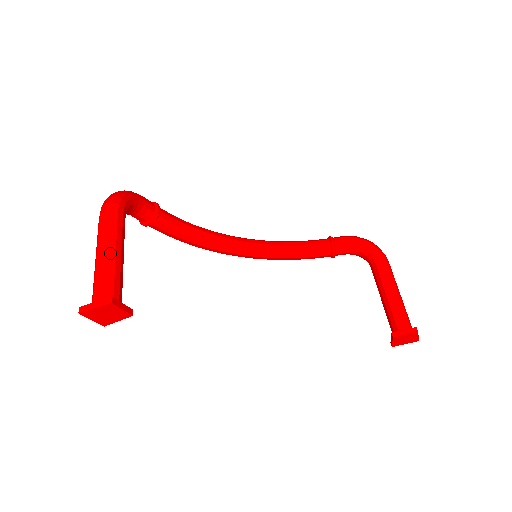
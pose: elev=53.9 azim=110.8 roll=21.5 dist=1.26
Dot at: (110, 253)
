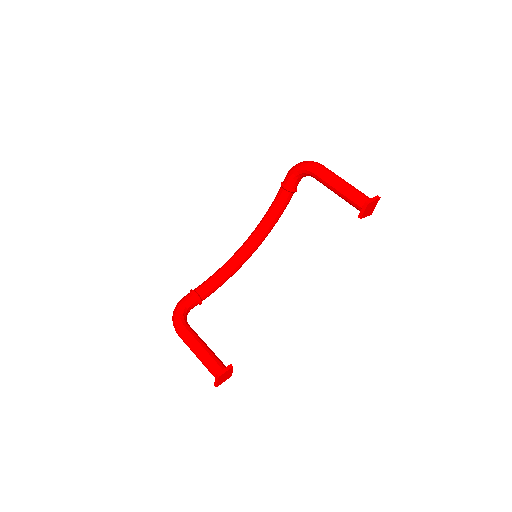
Dot at: (198, 352)
